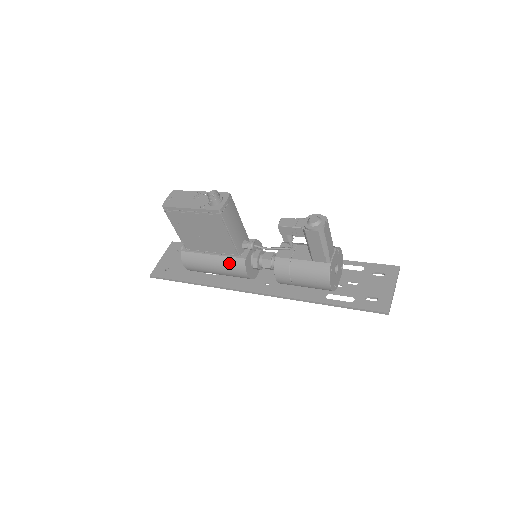
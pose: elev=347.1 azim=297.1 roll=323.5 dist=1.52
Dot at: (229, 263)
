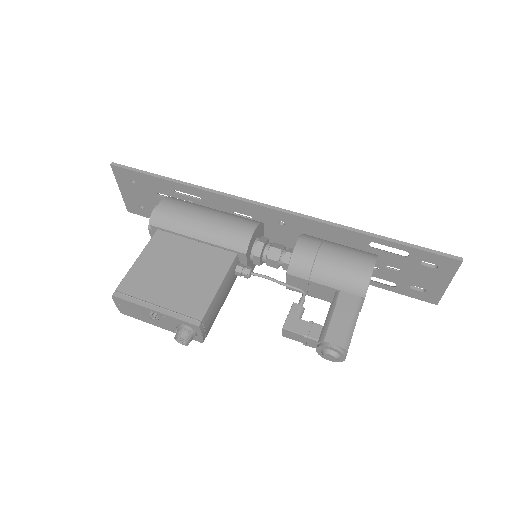
Dot at: occluded
